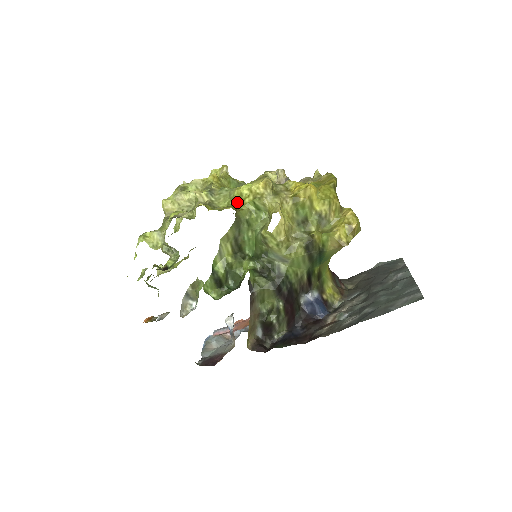
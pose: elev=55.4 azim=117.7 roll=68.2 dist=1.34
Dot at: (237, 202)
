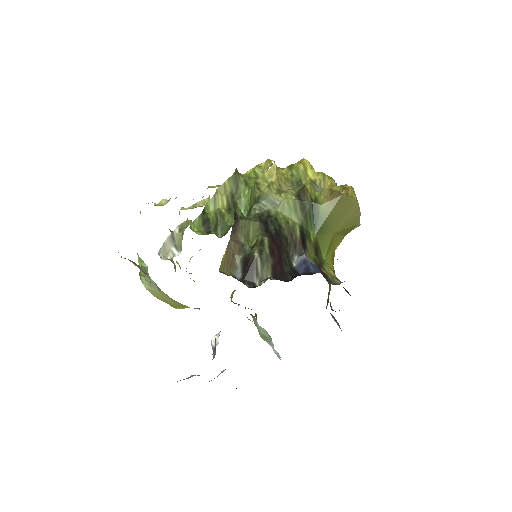
Dot at: occluded
